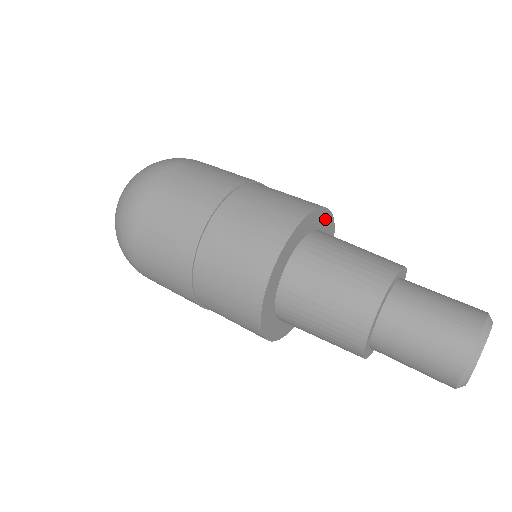
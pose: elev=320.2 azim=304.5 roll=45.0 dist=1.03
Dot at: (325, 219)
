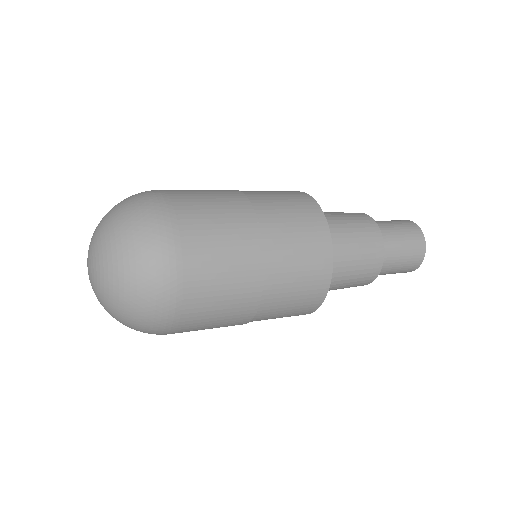
Dot at: occluded
